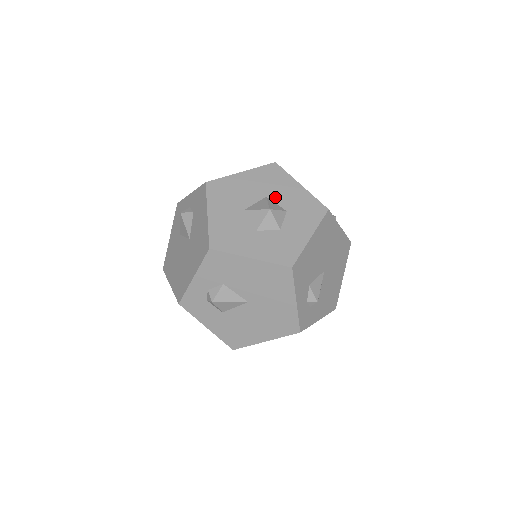
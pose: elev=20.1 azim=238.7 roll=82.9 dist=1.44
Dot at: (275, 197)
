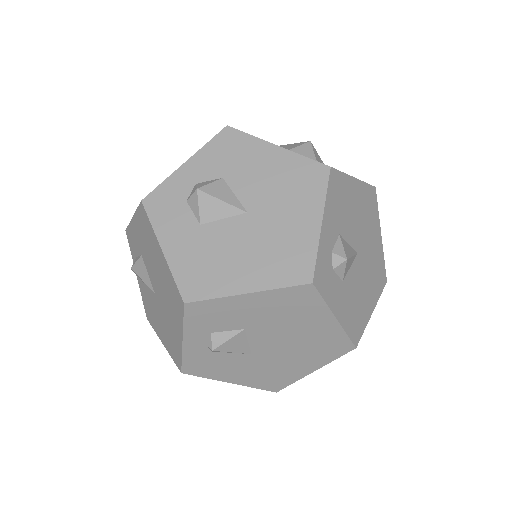
Dot at: occluded
